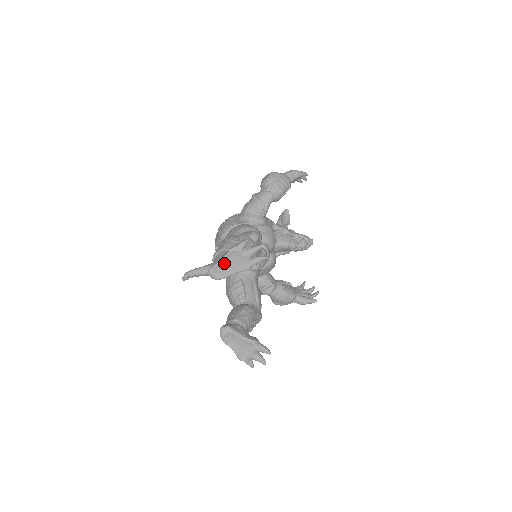
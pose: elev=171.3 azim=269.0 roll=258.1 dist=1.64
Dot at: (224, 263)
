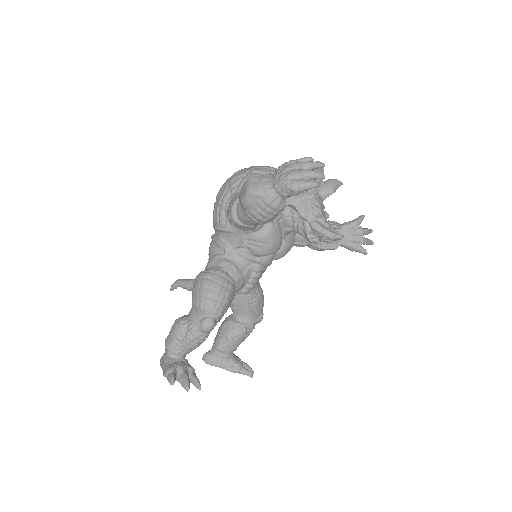
Dot at: occluded
